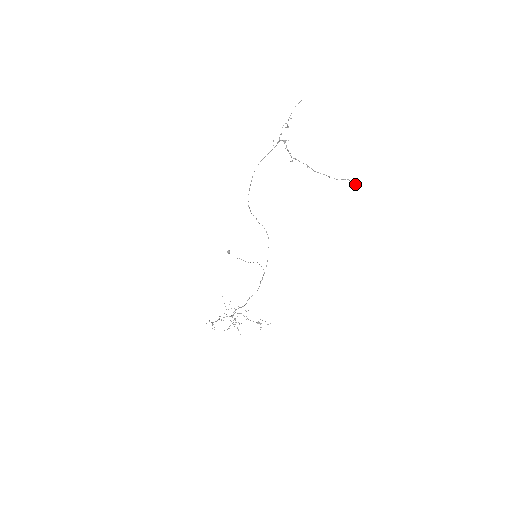
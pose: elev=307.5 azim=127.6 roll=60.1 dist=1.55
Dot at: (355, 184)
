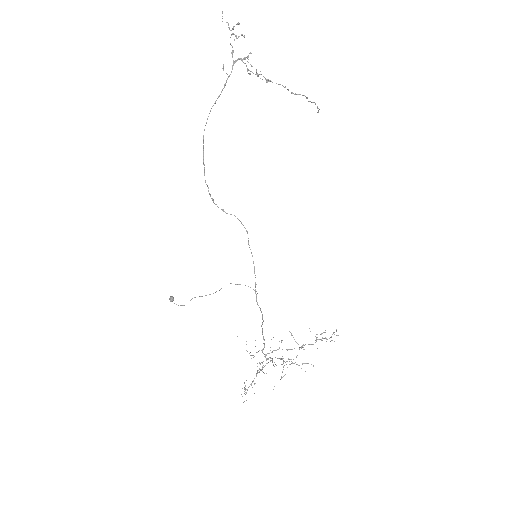
Dot at: occluded
